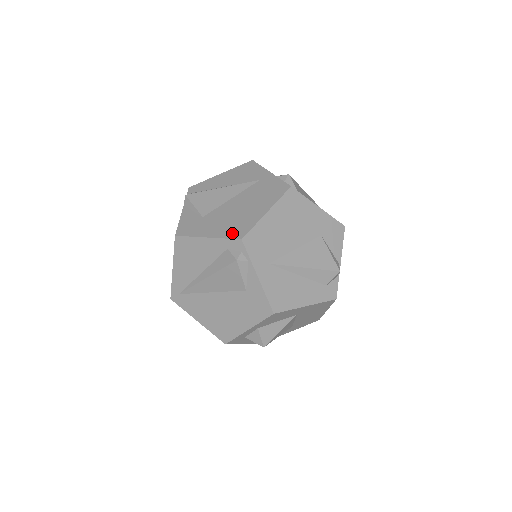
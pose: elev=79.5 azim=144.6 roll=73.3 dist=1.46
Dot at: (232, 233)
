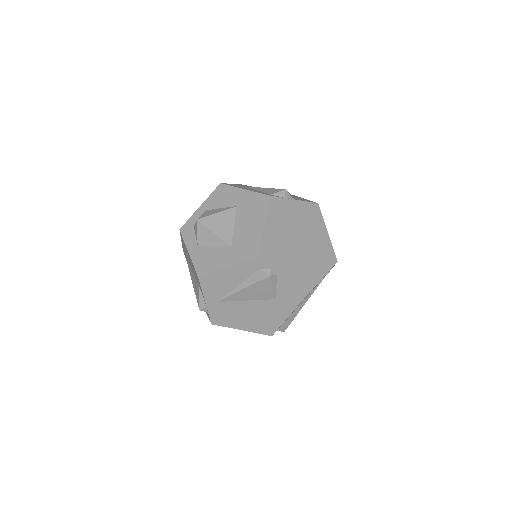
Dot at: occluded
